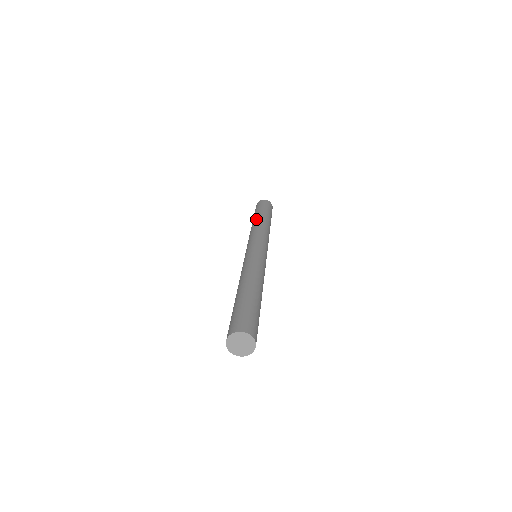
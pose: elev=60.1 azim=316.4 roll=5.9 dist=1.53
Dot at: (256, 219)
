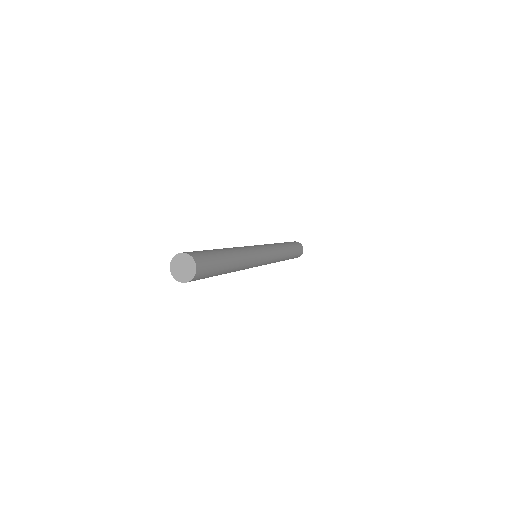
Dot at: occluded
